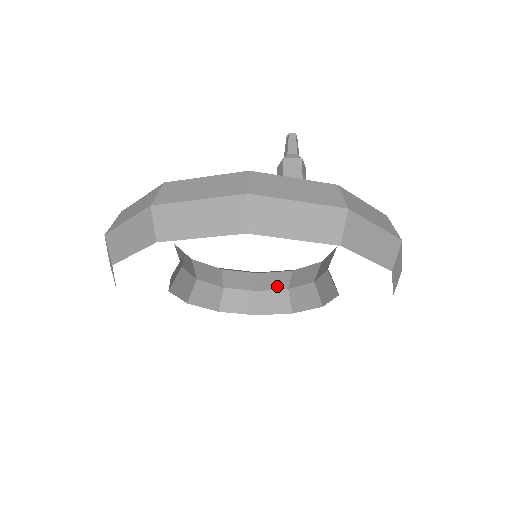
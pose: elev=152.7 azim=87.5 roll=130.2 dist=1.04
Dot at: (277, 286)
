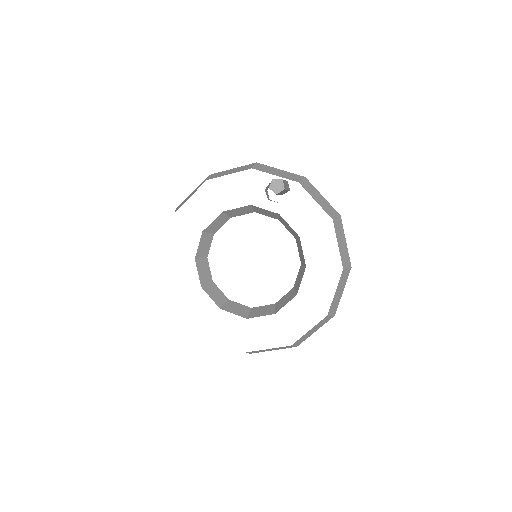
Dot at: (267, 305)
